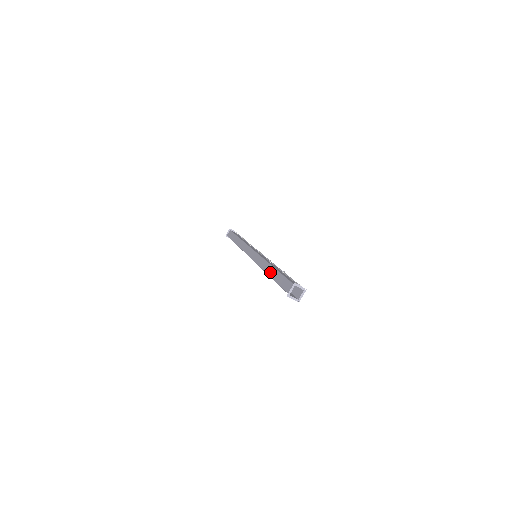
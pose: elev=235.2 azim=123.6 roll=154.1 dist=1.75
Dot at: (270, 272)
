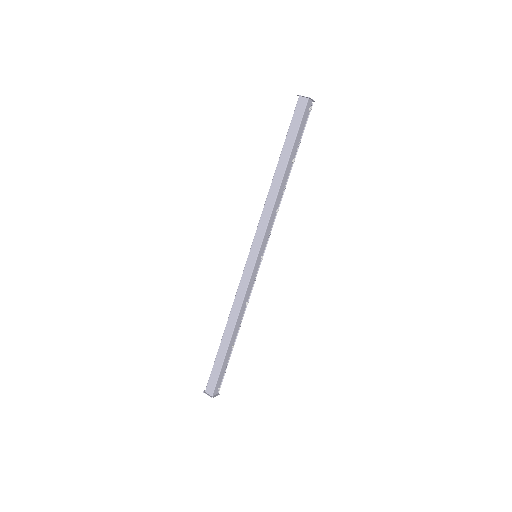
Dot at: (226, 336)
